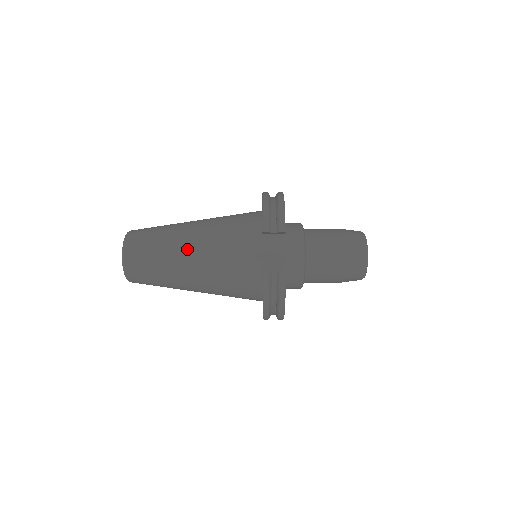
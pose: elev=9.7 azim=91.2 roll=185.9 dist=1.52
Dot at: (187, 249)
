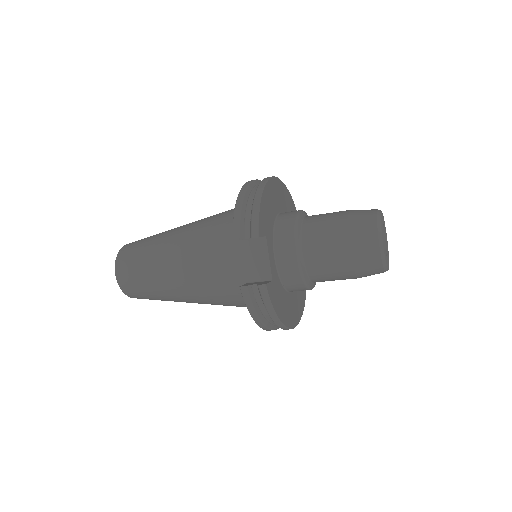
Dot at: (170, 264)
